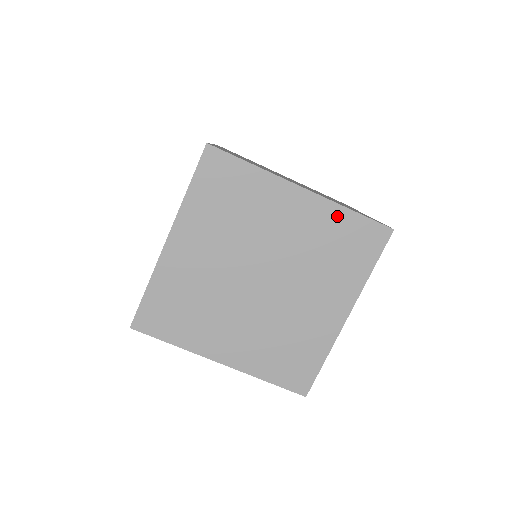
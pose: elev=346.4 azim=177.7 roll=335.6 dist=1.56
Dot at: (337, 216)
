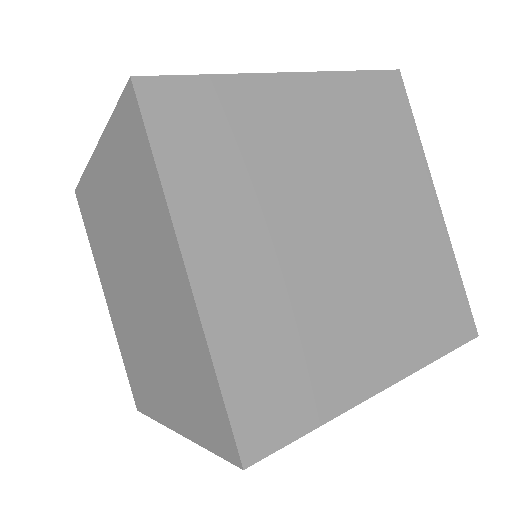
Dot at: (112, 142)
